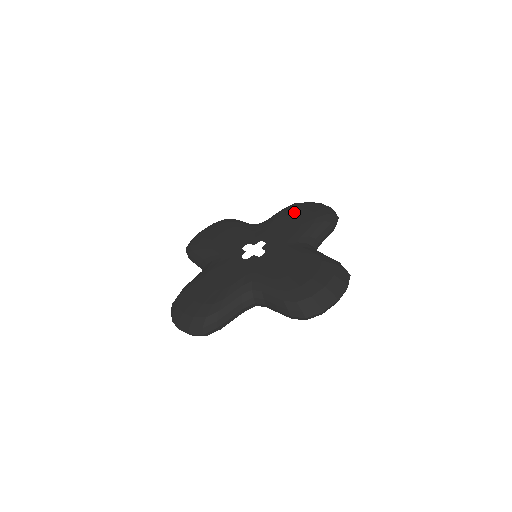
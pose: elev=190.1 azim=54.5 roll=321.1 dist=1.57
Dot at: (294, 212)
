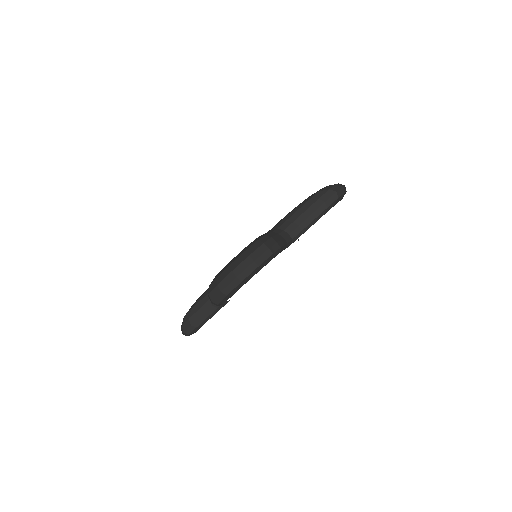
Dot at: occluded
